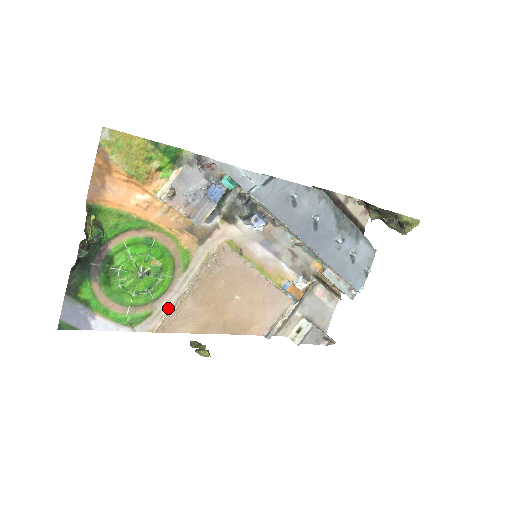
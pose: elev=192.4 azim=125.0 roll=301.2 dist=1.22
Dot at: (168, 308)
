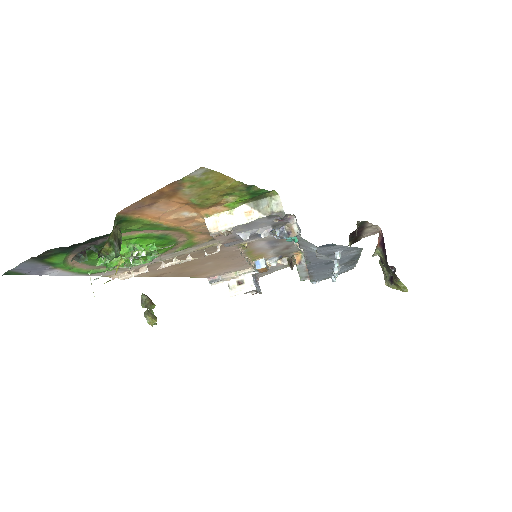
Dot at: (138, 267)
